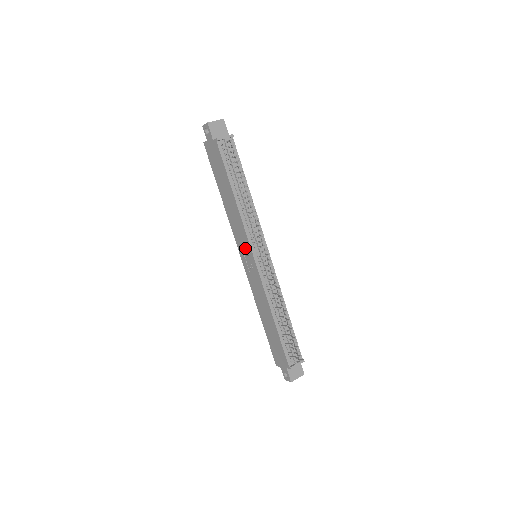
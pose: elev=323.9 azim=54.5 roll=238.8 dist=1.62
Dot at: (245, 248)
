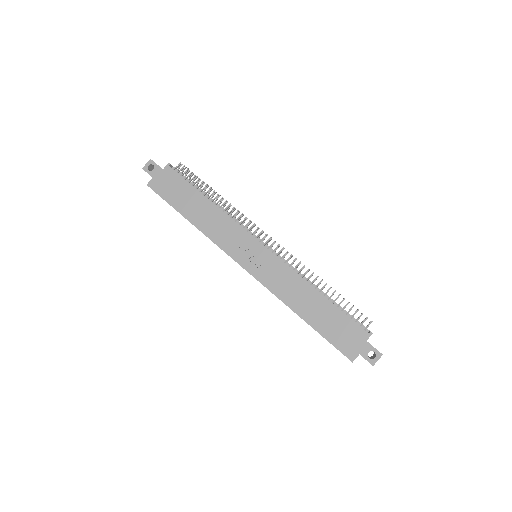
Dot at: (245, 246)
